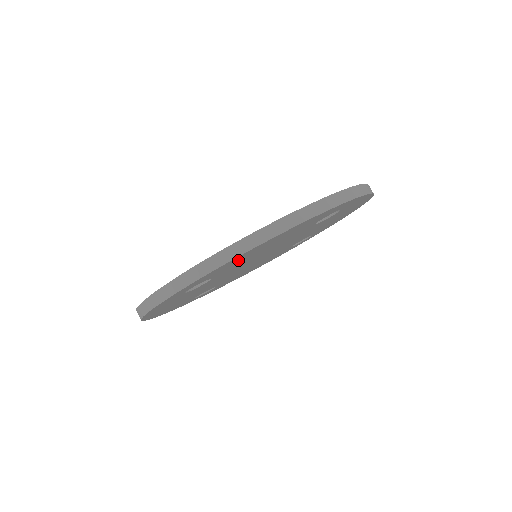
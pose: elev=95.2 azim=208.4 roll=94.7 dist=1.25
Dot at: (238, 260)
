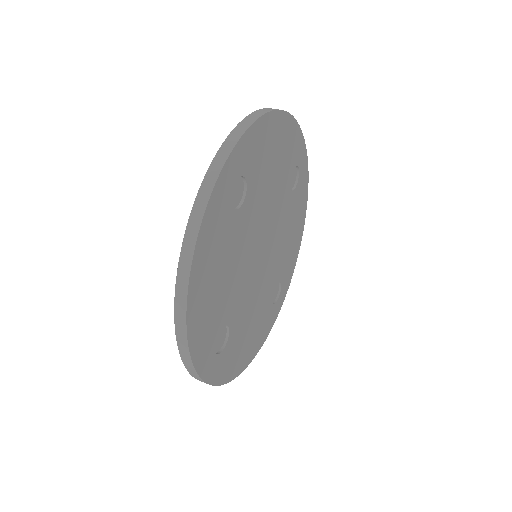
Dot at: (264, 146)
